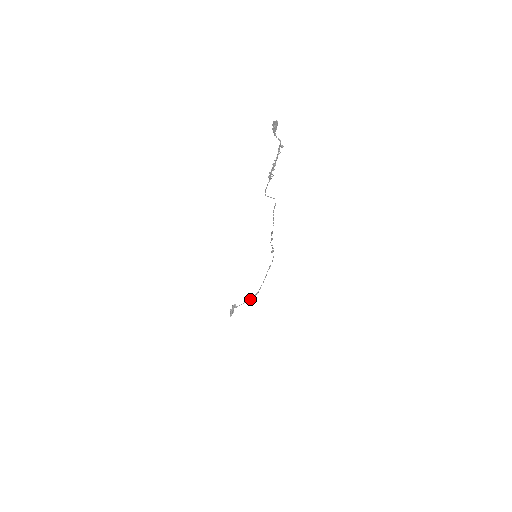
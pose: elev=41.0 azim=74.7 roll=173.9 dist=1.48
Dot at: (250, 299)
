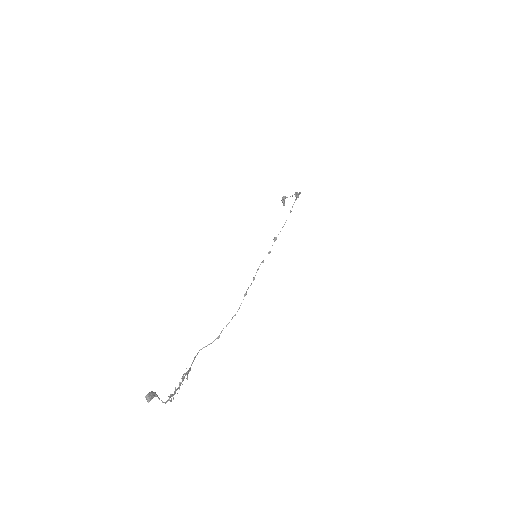
Dot at: (296, 195)
